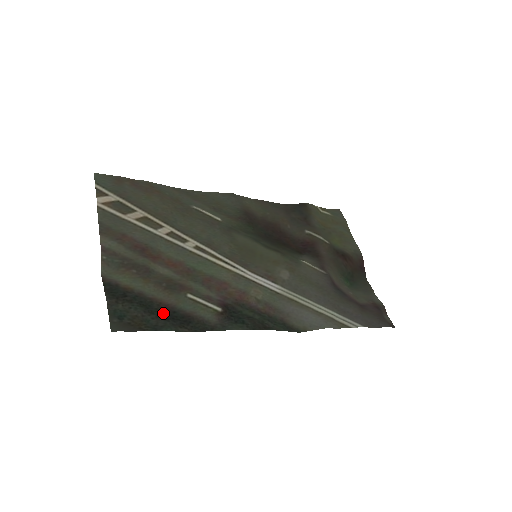
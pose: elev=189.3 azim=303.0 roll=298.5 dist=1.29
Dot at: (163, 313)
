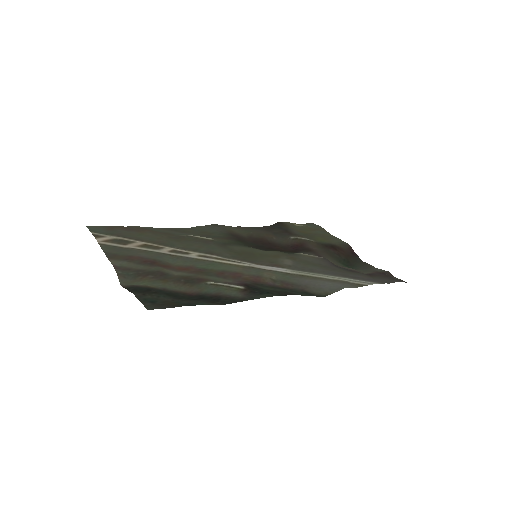
Dot at: (191, 297)
